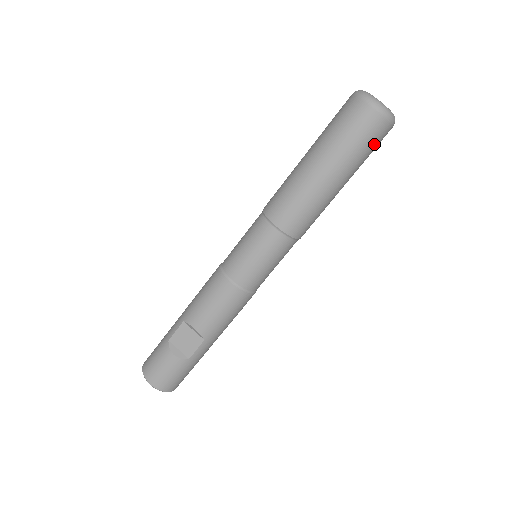
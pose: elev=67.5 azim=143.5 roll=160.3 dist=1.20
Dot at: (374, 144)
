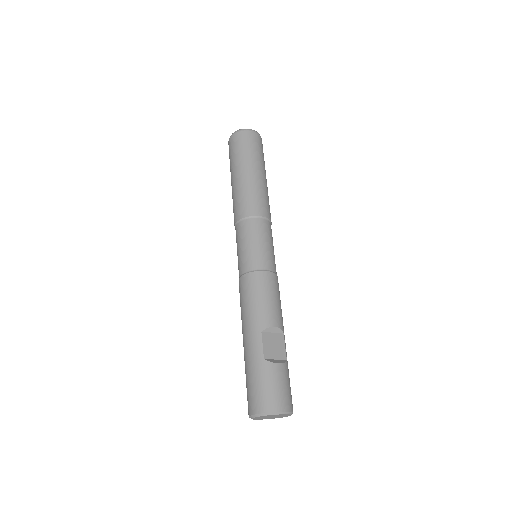
Dot at: occluded
